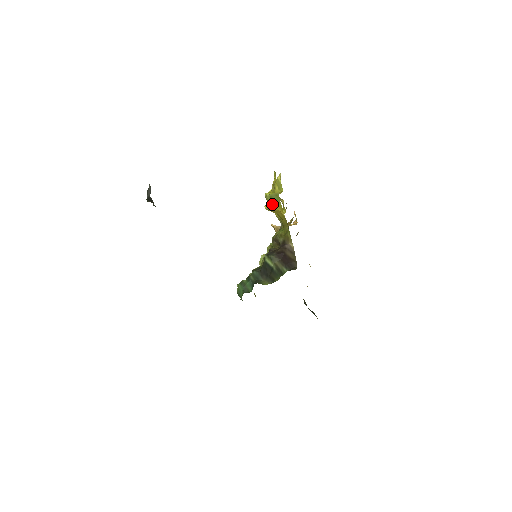
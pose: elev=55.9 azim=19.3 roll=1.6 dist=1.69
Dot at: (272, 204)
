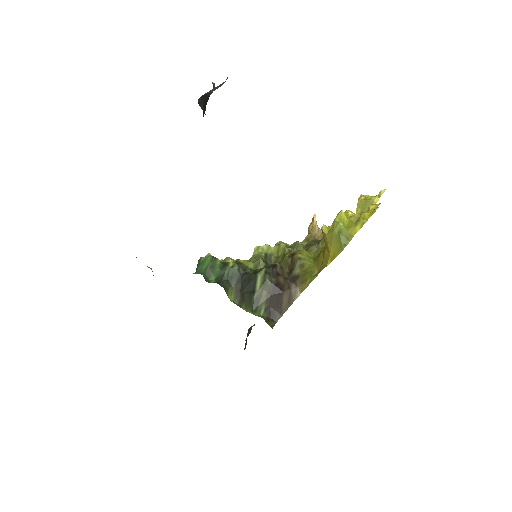
Dot at: (332, 238)
